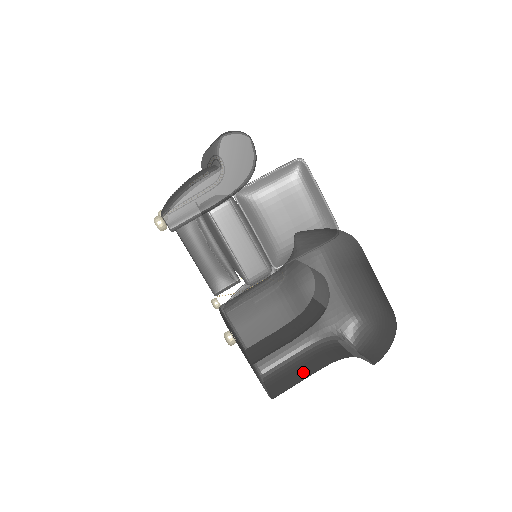
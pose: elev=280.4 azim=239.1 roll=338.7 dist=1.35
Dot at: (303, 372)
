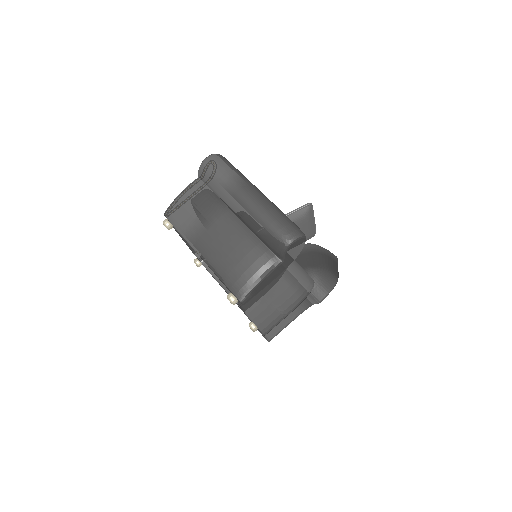
Dot at: occluded
